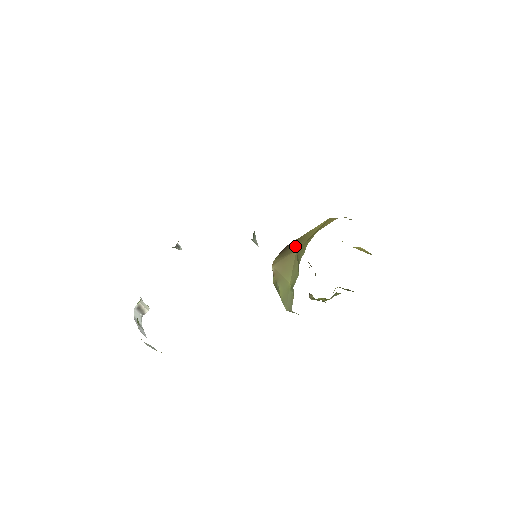
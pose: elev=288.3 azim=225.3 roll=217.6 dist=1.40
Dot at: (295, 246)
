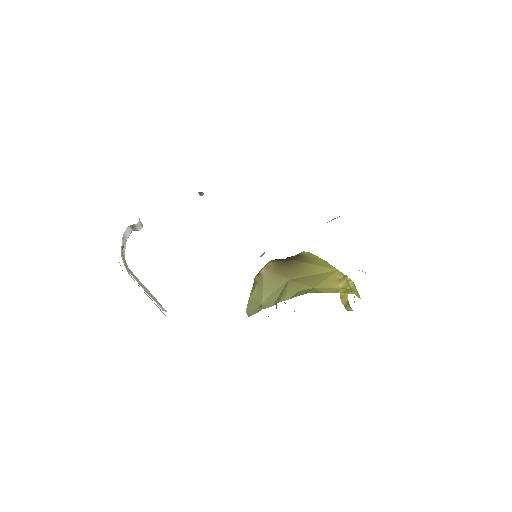
Dot at: (292, 271)
